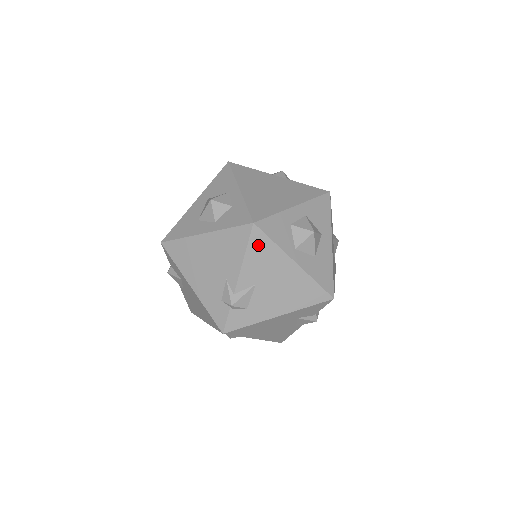
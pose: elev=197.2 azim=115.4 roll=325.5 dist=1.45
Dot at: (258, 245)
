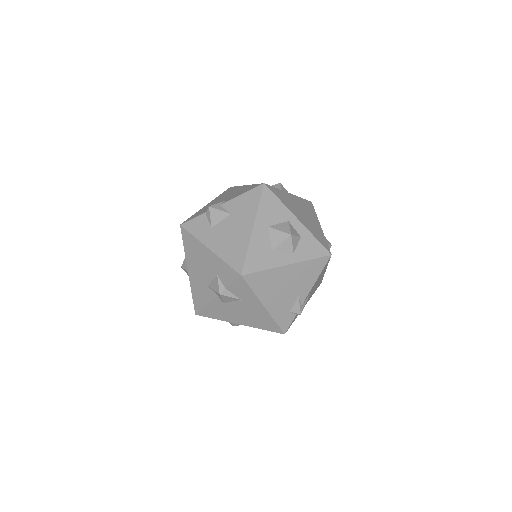
Dot at: (324, 268)
